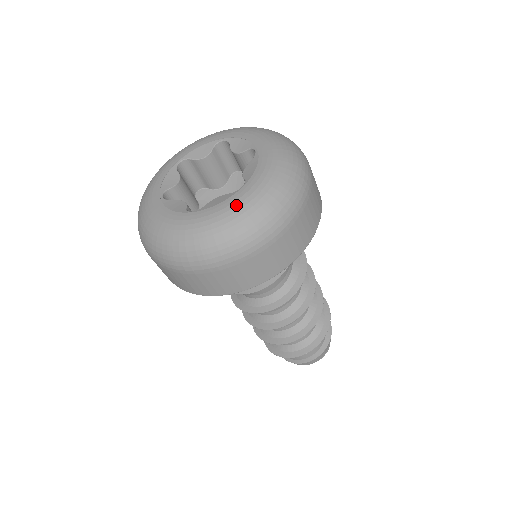
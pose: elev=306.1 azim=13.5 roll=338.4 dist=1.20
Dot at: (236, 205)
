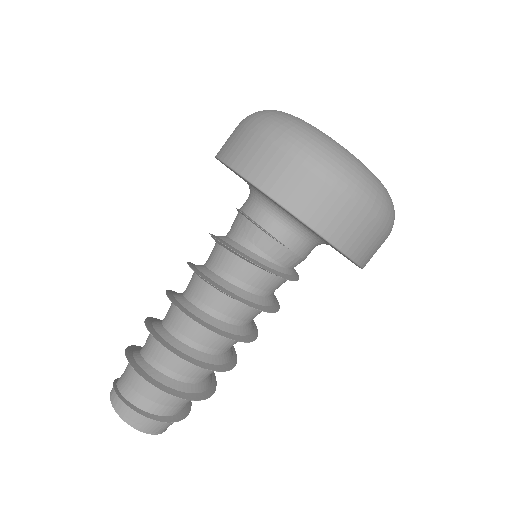
Dot at: occluded
